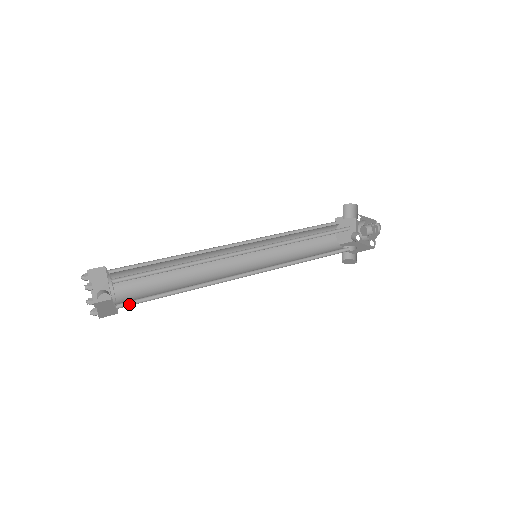
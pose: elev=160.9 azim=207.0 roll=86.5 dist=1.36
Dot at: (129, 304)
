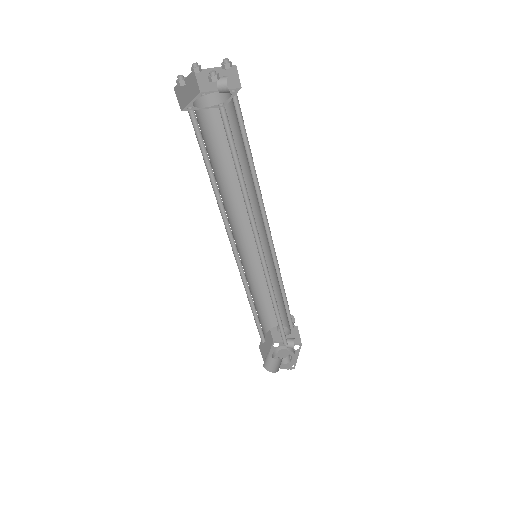
Dot at: (223, 121)
